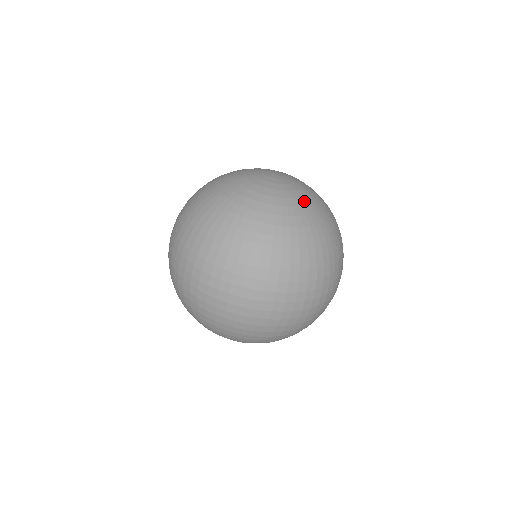
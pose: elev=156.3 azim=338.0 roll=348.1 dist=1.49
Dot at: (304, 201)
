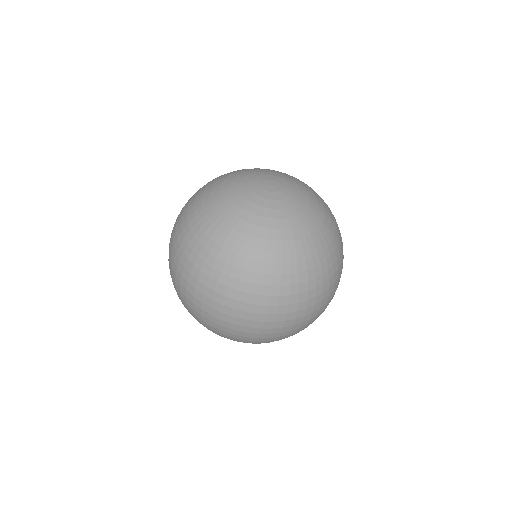
Dot at: (266, 222)
